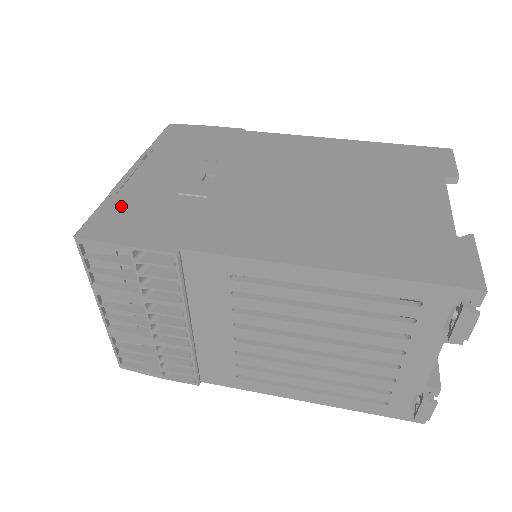
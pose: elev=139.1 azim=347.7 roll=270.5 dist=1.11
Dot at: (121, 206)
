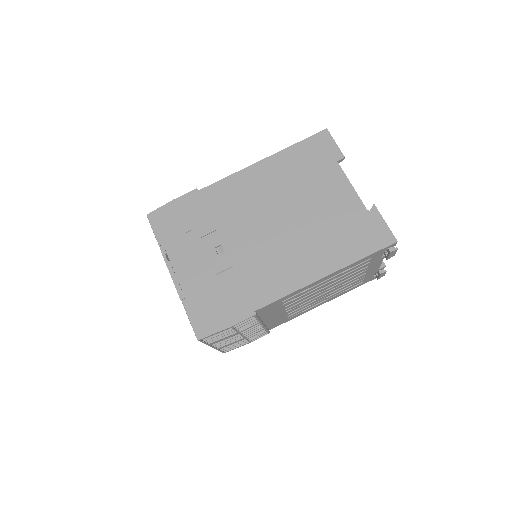
Dot at: (198, 305)
